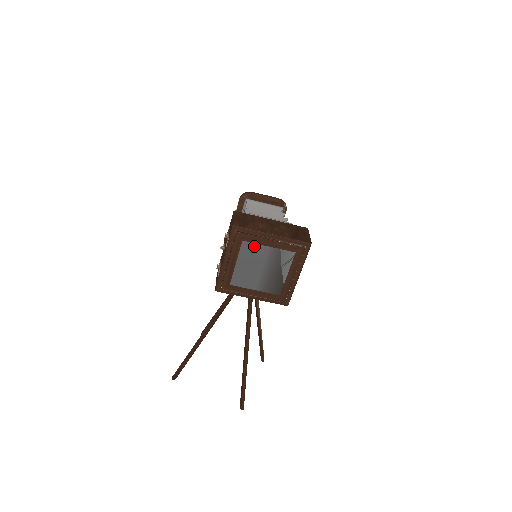
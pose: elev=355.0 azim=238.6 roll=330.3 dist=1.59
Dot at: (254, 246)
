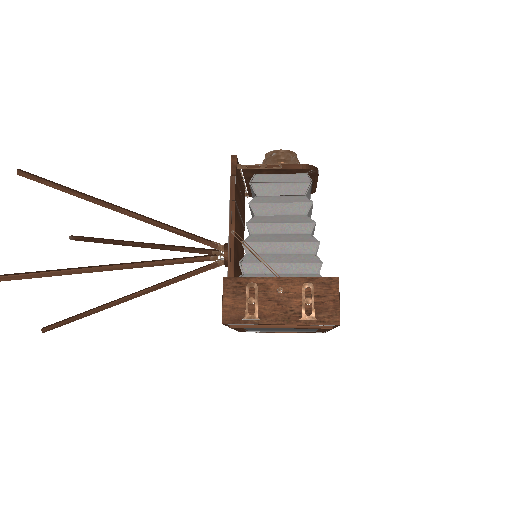
Dot at: (314, 329)
